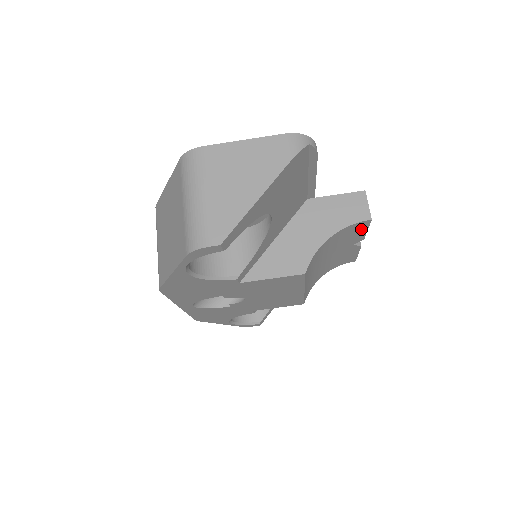
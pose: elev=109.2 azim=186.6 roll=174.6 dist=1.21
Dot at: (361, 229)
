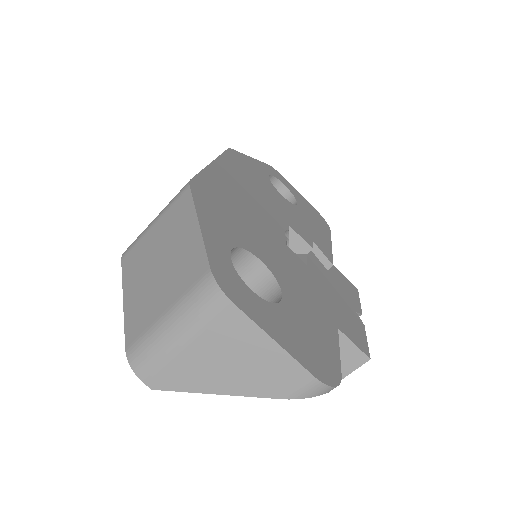
Dot at: occluded
